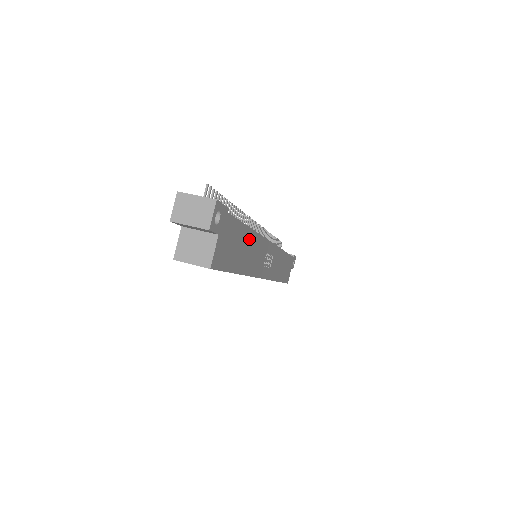
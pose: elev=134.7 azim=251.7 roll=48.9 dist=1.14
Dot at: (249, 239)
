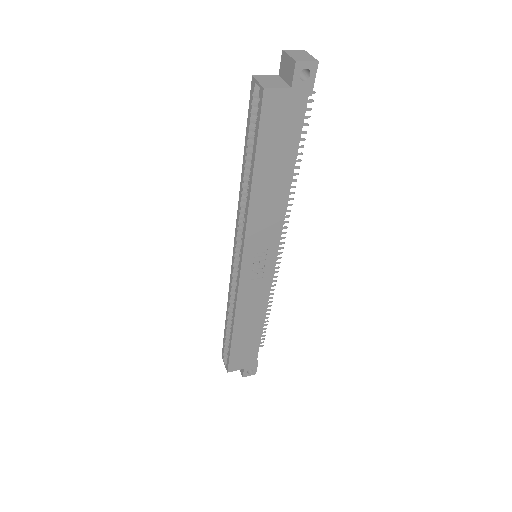
Dot at: (283, 179)
